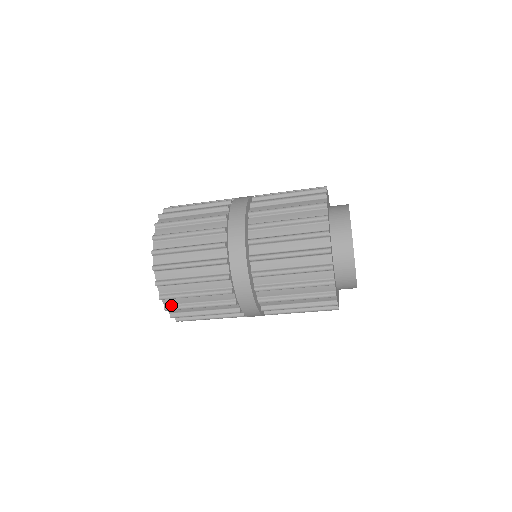
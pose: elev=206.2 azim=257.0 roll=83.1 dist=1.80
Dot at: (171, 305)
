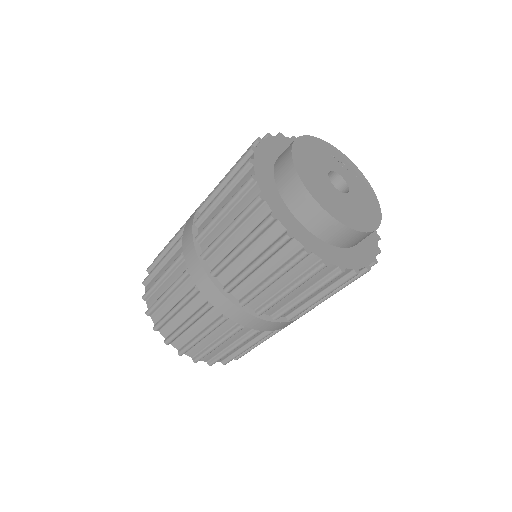
Dot at: (158, 322)
